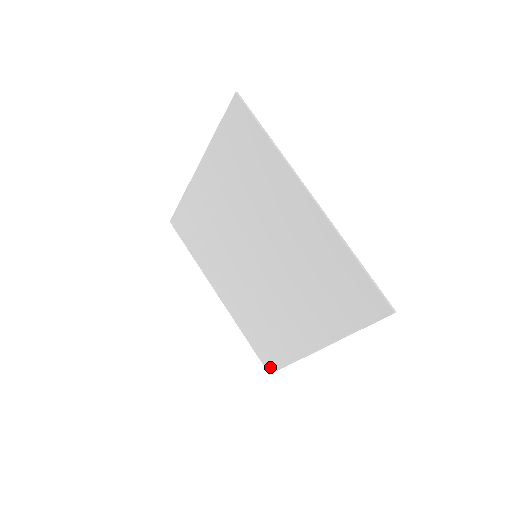
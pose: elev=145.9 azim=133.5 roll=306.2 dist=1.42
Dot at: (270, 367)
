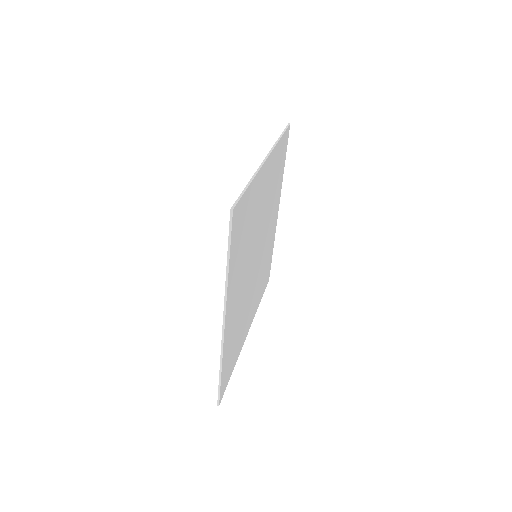
Dot at: occluded
